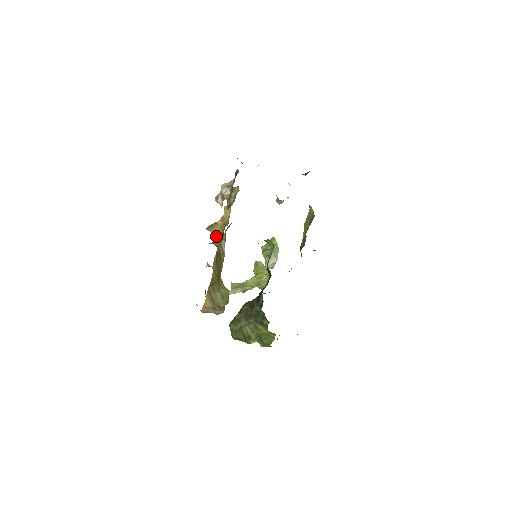
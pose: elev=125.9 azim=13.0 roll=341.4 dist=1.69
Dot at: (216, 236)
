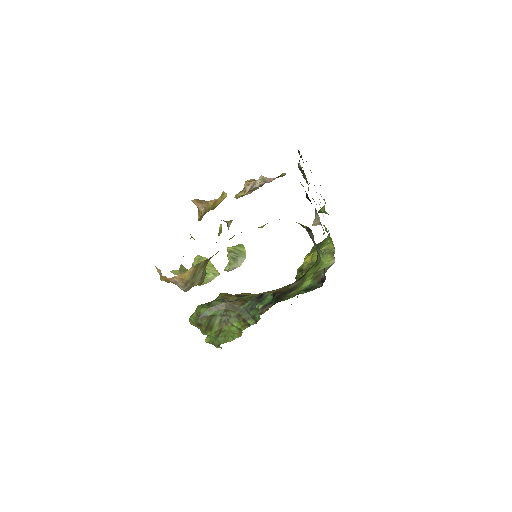
Dot at: occluded
